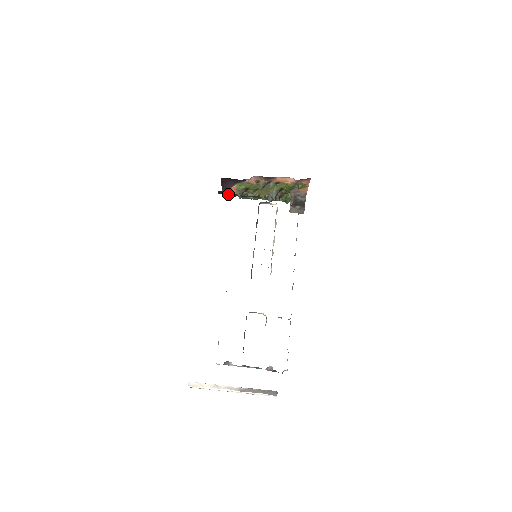
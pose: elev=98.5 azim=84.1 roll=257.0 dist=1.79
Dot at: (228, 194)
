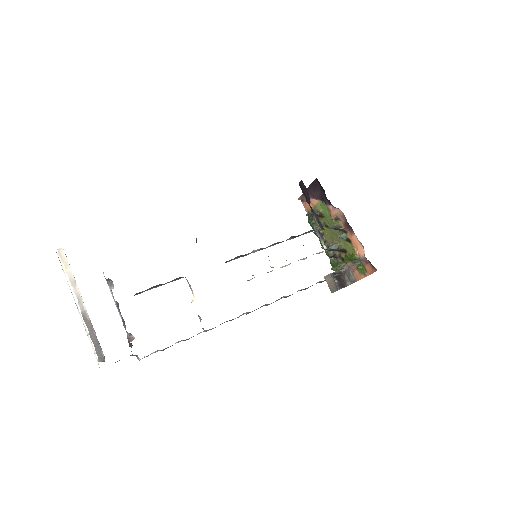
Dot at: (305, 193)
